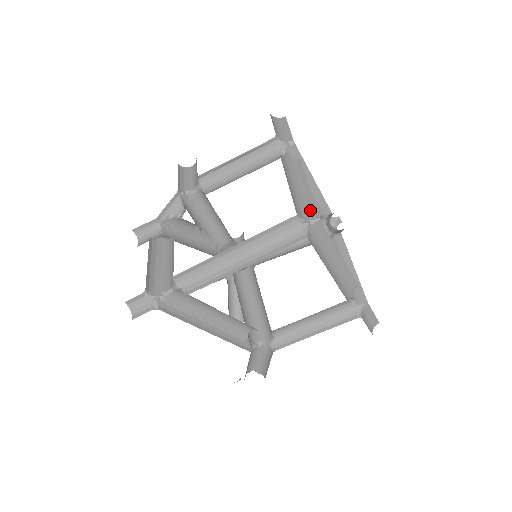
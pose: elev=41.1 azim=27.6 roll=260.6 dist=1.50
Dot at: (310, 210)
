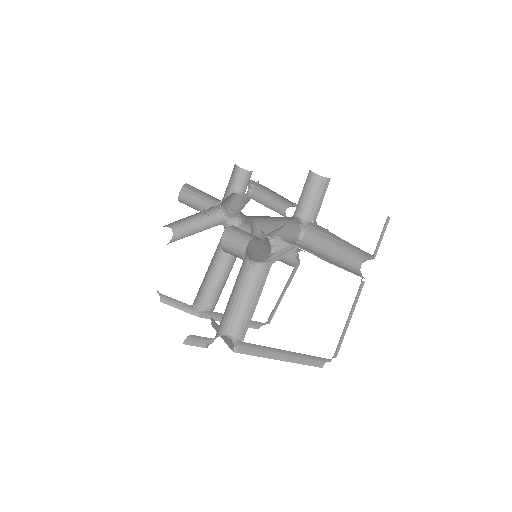
Dot at: (338, 347)
